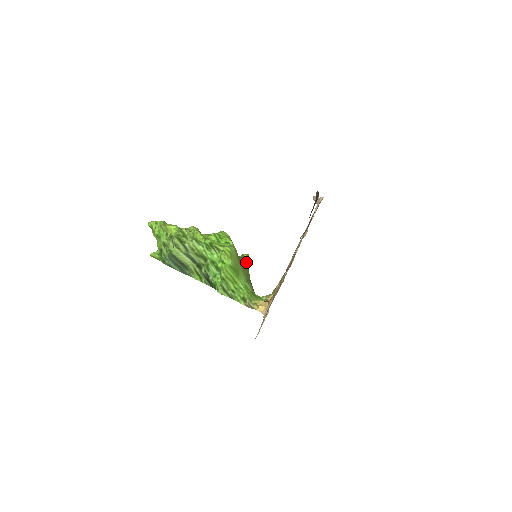
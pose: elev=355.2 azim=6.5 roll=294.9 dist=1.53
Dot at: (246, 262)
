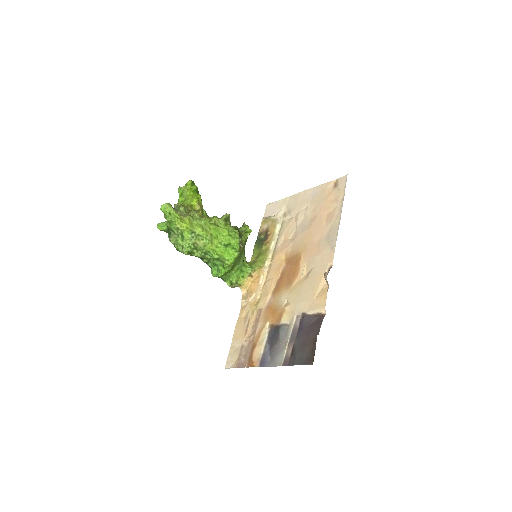
Dot at: occluded
